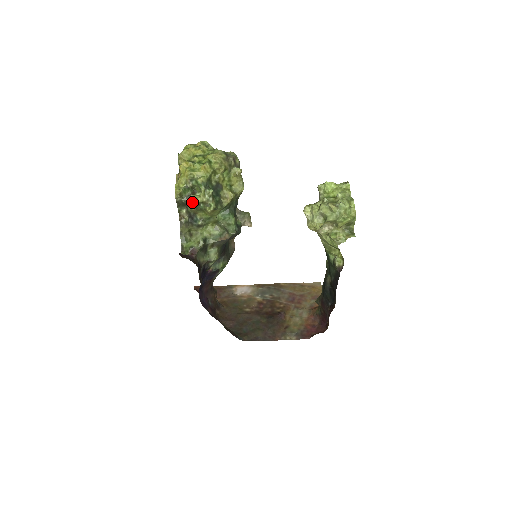
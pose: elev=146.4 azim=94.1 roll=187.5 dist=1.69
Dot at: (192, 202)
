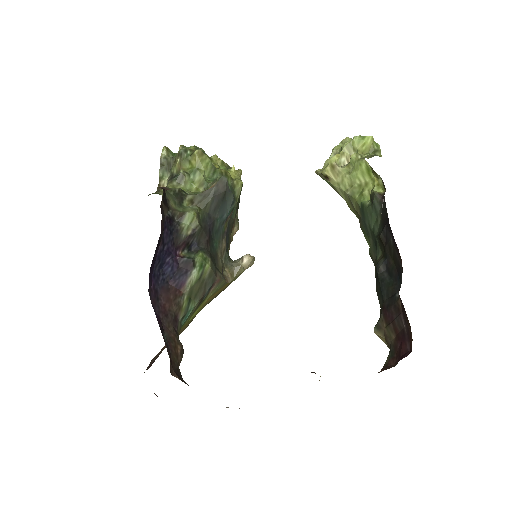
Dot at: (178, 151)
